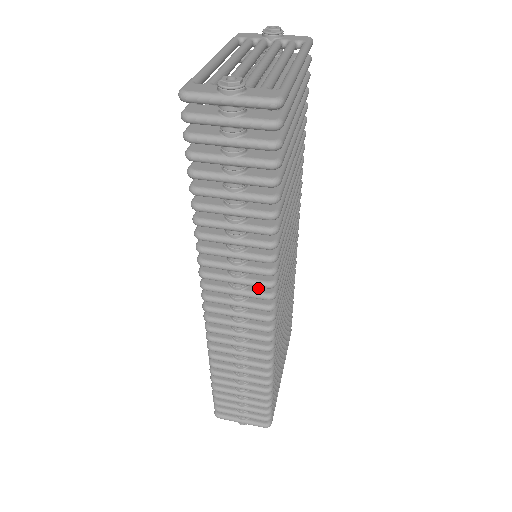
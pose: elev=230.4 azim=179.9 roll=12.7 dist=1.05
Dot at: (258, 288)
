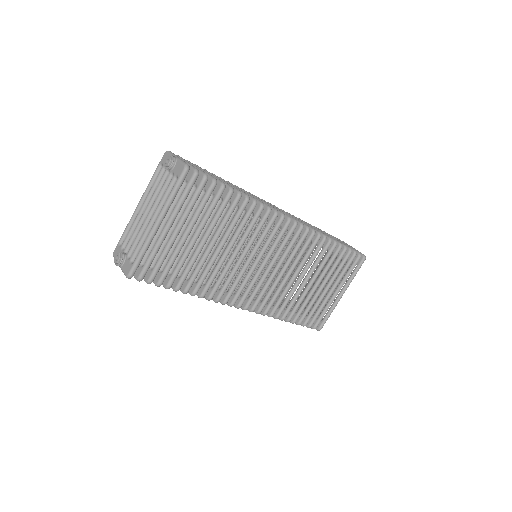
Dot at: occluded
